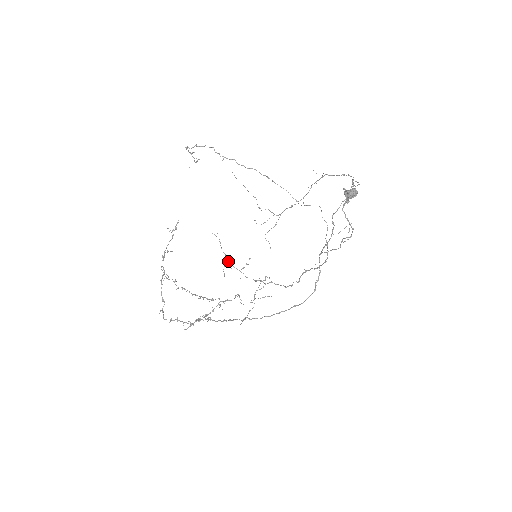
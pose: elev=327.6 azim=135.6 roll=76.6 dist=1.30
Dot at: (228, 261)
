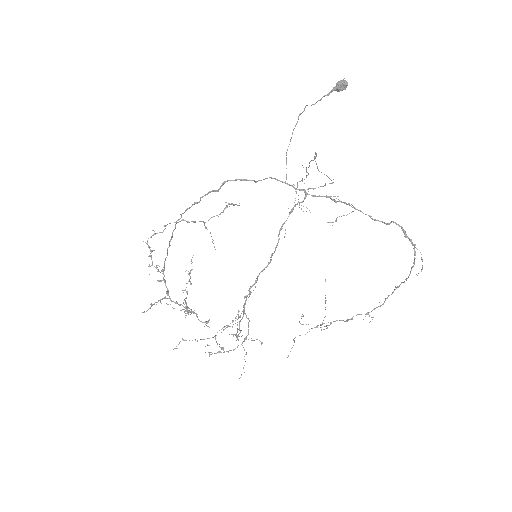
Dot at: (241, 313)
